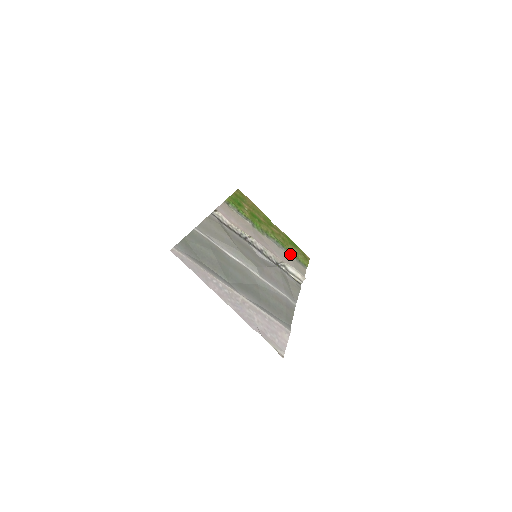
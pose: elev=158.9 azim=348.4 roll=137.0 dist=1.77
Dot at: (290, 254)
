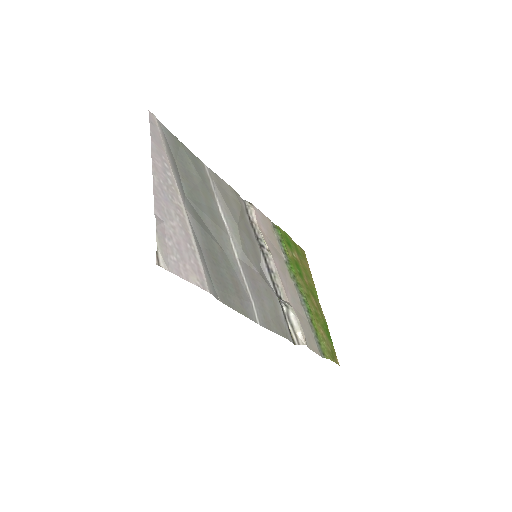
Dot at: (311, 325)
